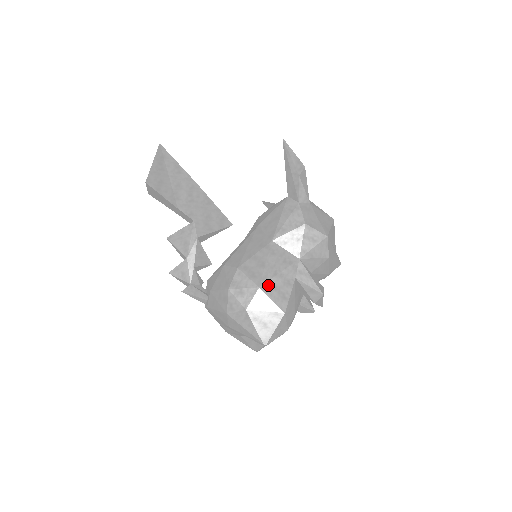
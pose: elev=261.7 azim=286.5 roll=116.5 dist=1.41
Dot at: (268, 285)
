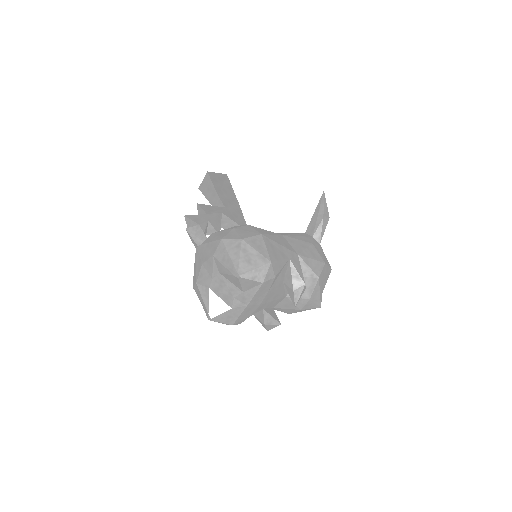
Dot at: (268, 240)
